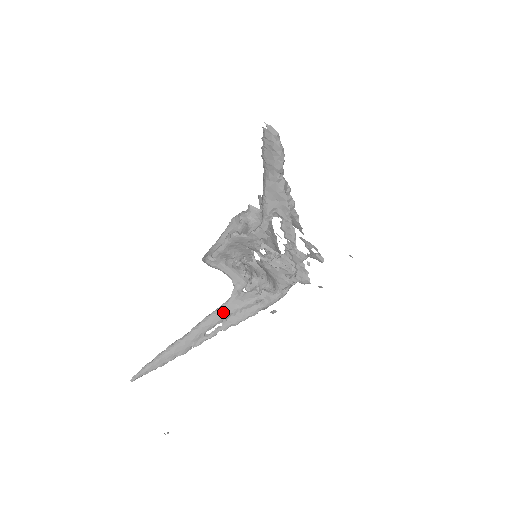
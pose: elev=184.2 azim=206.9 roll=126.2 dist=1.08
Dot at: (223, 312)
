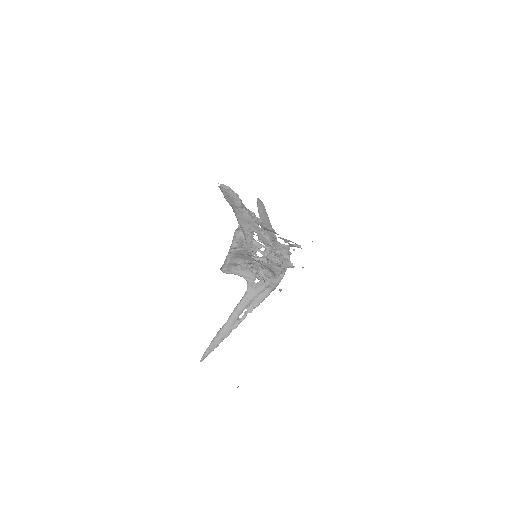
Dot at: (245, 301)
